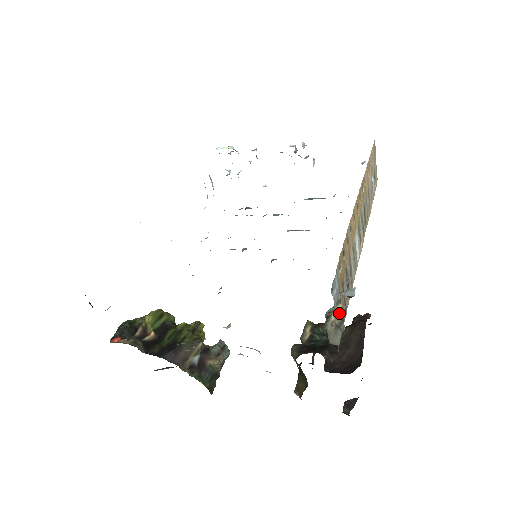
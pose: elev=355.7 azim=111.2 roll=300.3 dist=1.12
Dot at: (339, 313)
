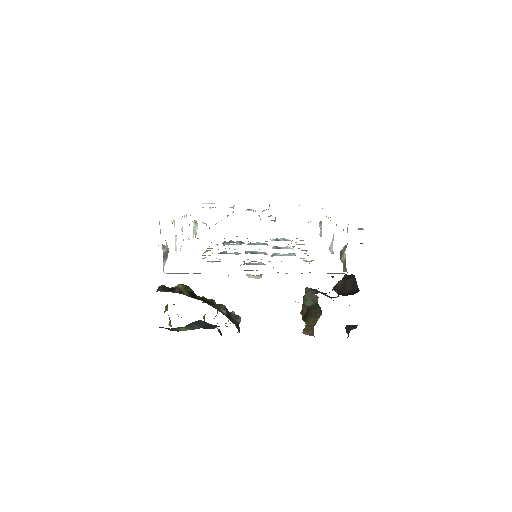
Dot at: (344, 258)
